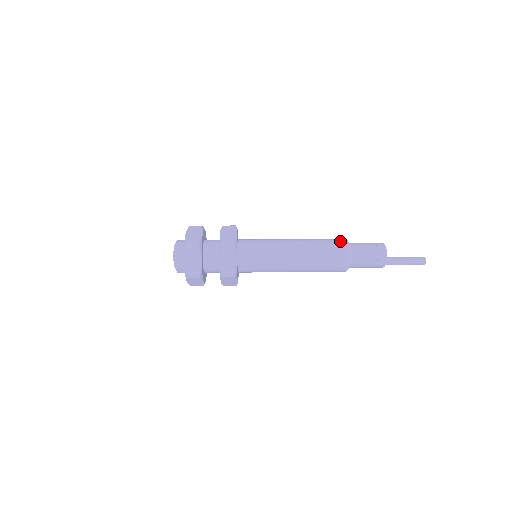
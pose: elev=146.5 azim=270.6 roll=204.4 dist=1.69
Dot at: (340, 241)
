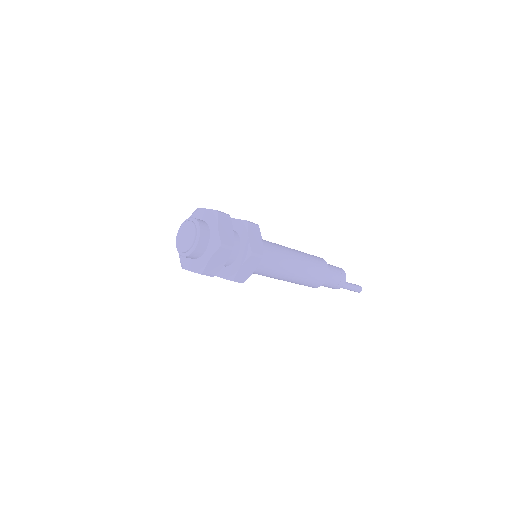
Dot at: occluded
